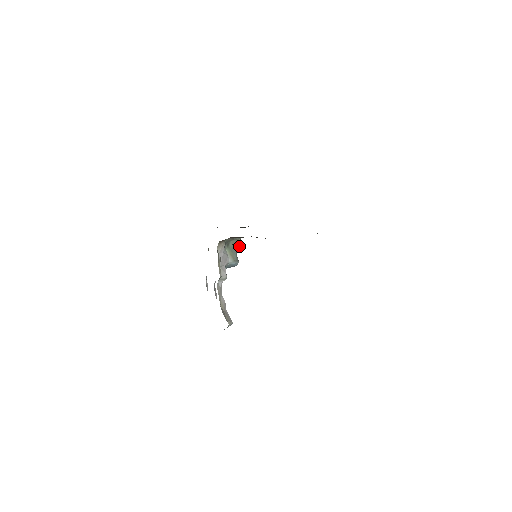
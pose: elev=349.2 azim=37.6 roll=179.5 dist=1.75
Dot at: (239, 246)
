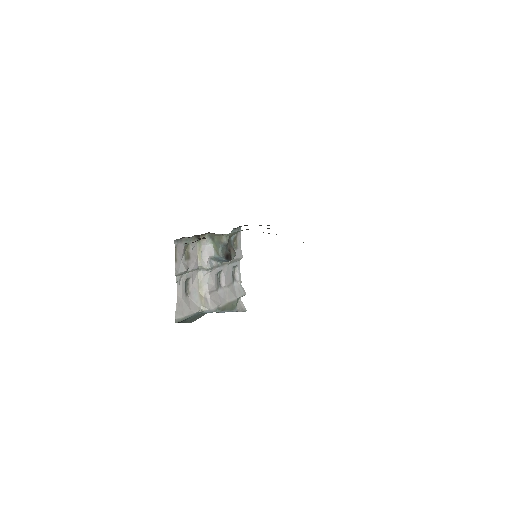
Dot at: (223, 242)
